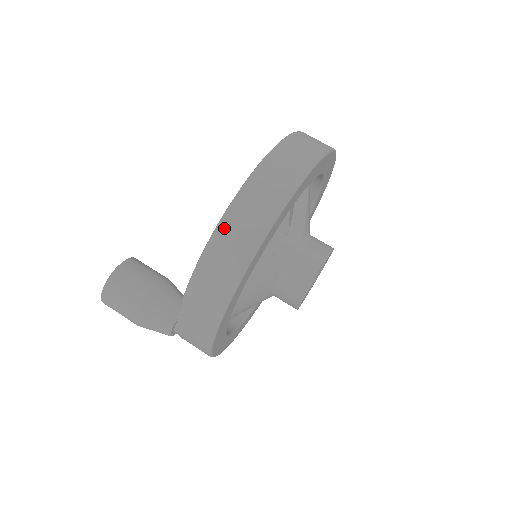
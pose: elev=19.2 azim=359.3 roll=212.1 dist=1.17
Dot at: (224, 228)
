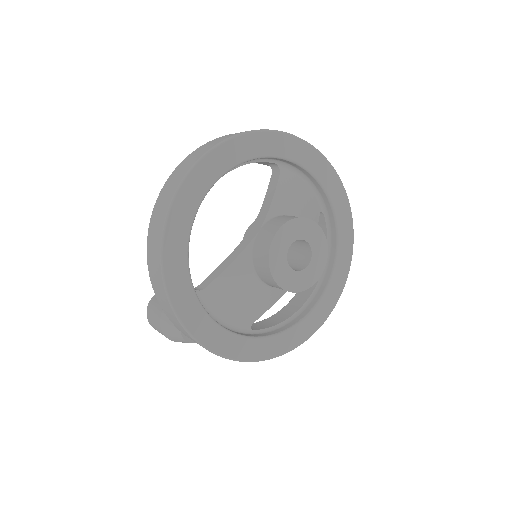
Dot at: (154, 212)
